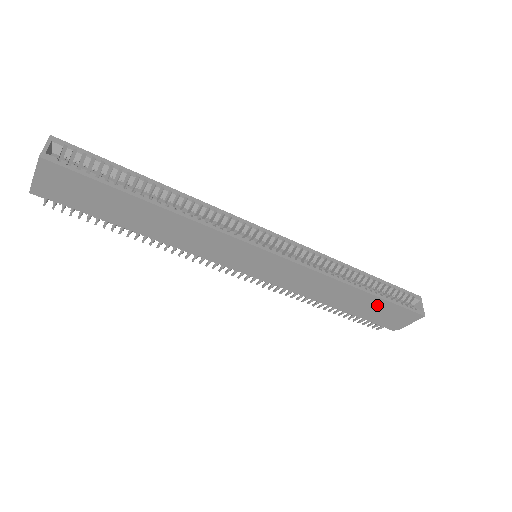
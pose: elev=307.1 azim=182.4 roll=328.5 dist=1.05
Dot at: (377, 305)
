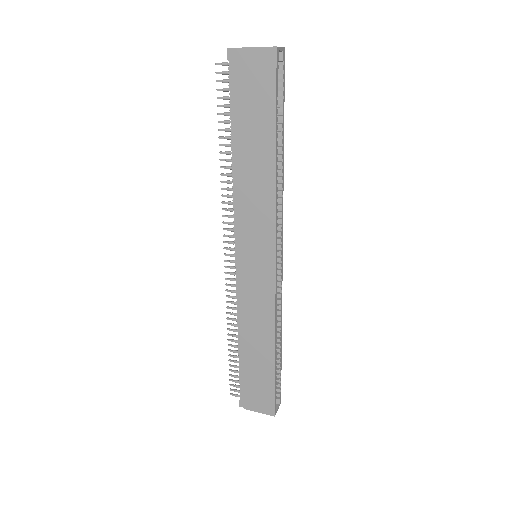
Dot at: (265, 374)
